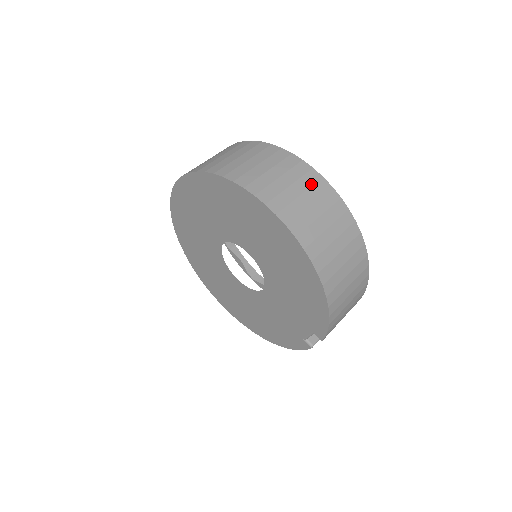
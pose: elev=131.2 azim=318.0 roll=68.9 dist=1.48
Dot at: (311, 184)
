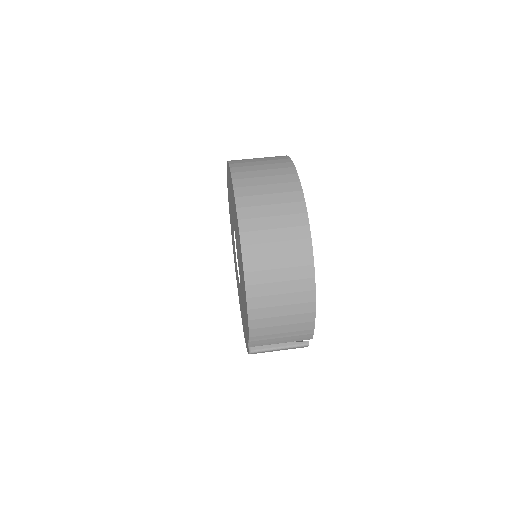
Dot at: (288, 201)
